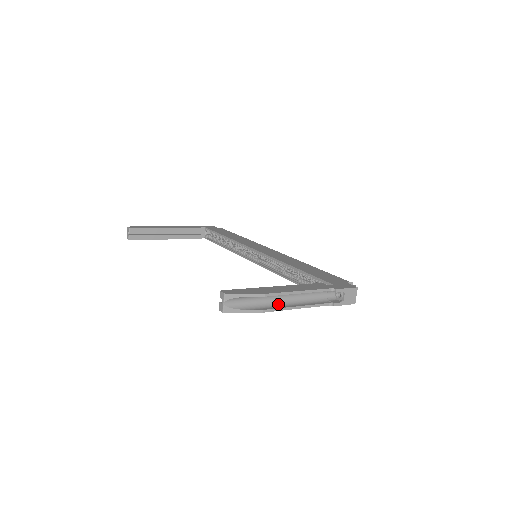
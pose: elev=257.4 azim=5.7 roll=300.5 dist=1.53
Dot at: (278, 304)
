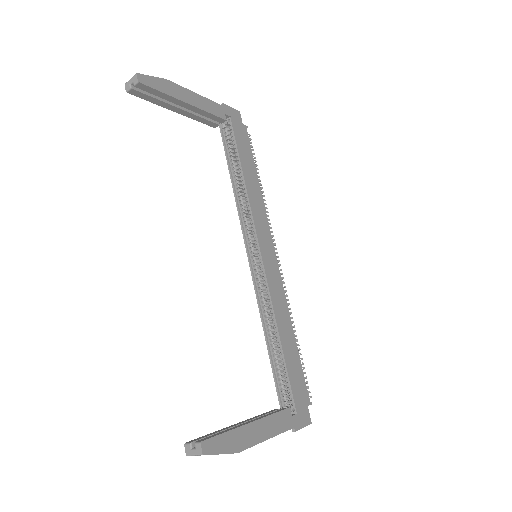
Dot at: occluded
